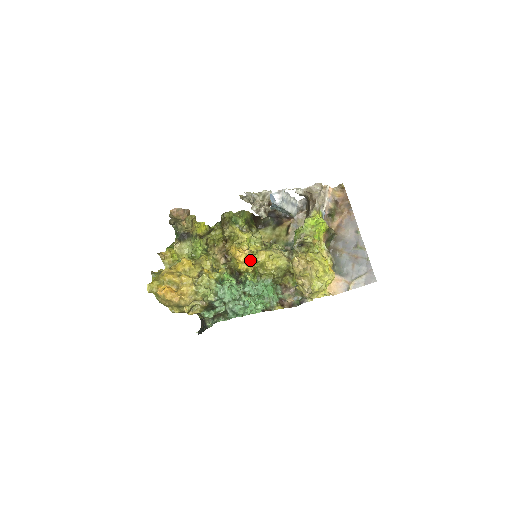
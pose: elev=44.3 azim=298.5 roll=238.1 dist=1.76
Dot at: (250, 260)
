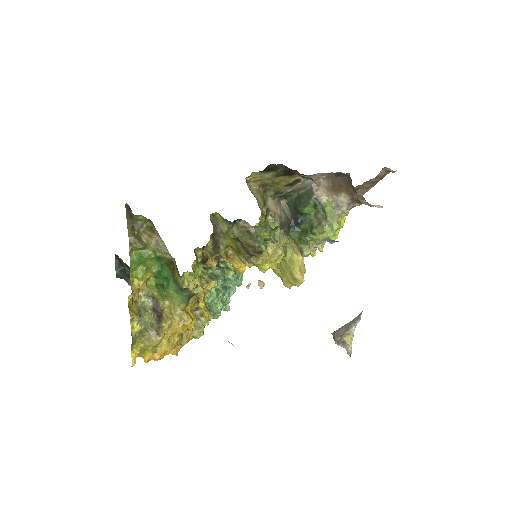
Dot at: occluded
